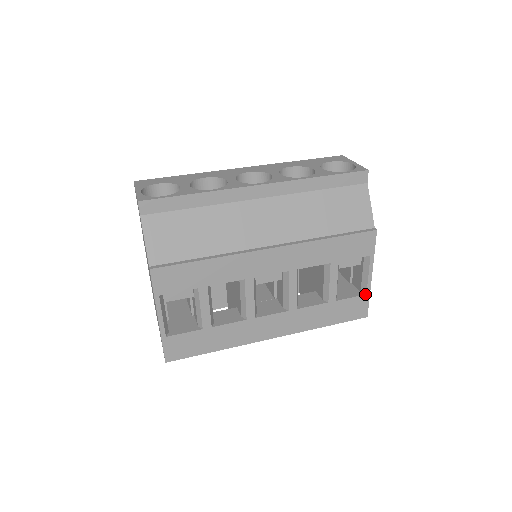
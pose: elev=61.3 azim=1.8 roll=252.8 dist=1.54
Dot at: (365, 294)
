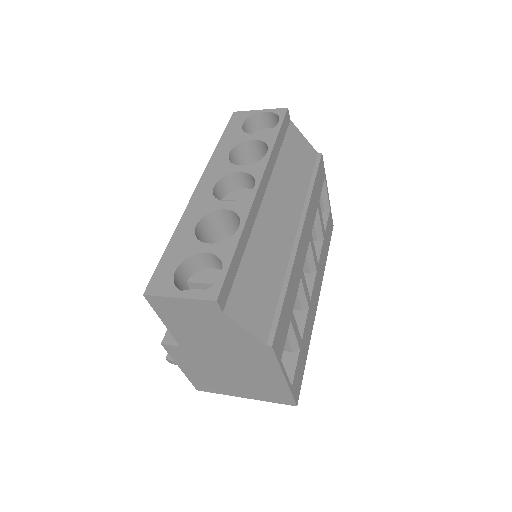
Dot at: (329, 210)
